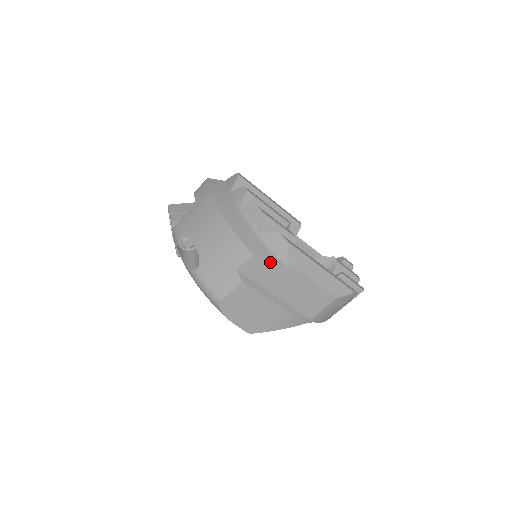
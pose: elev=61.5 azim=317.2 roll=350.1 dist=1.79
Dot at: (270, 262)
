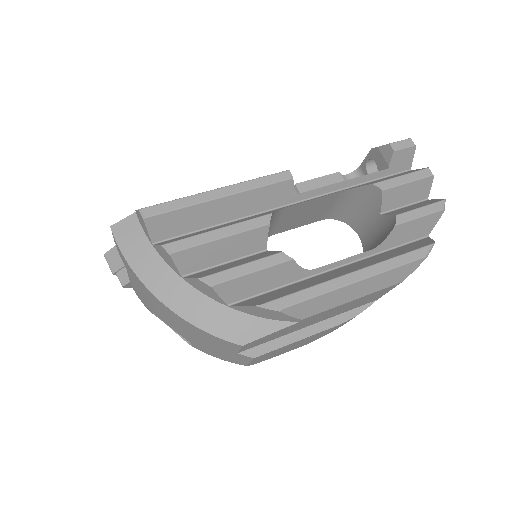
Dot at: (273, 333)
